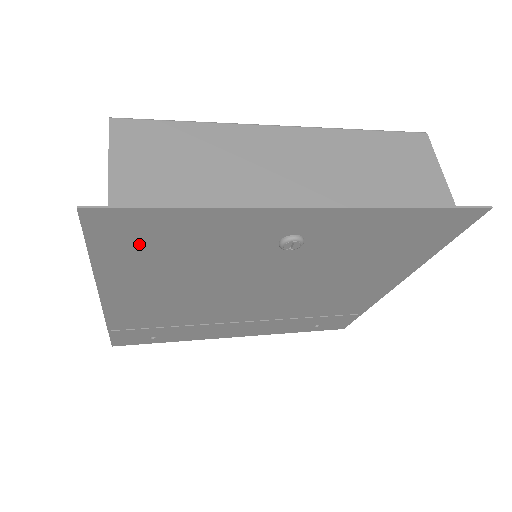
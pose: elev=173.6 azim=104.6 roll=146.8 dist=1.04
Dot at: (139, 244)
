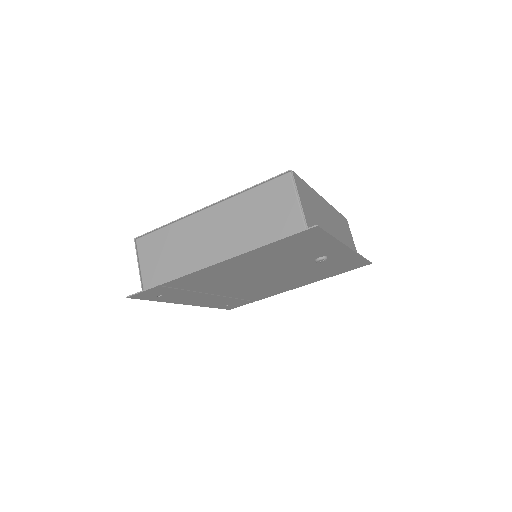
Dot at: (293, 244)
